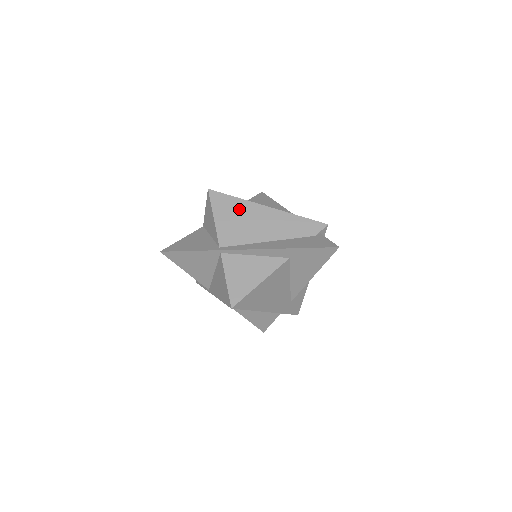
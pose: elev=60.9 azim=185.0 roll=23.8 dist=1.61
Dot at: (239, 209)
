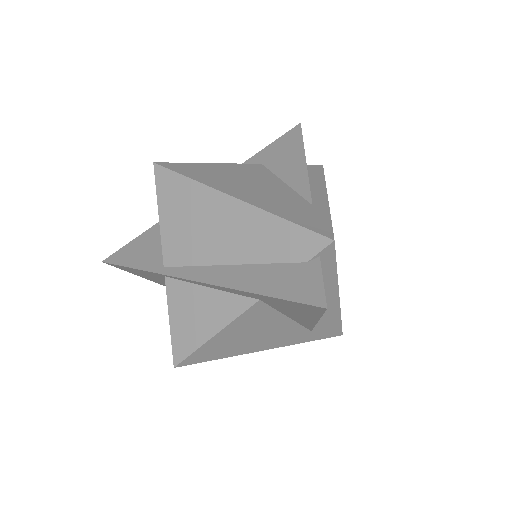
Dot at: (192, 201)
